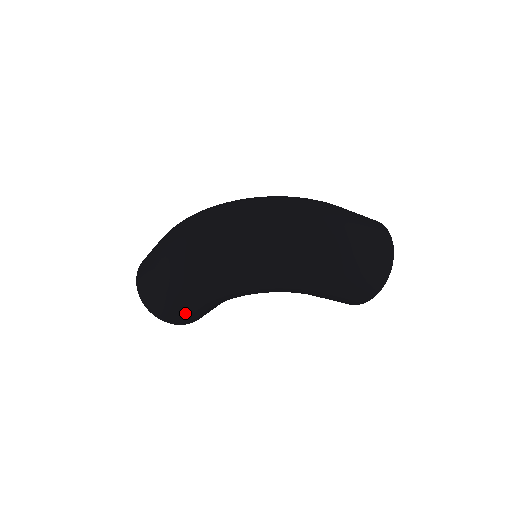
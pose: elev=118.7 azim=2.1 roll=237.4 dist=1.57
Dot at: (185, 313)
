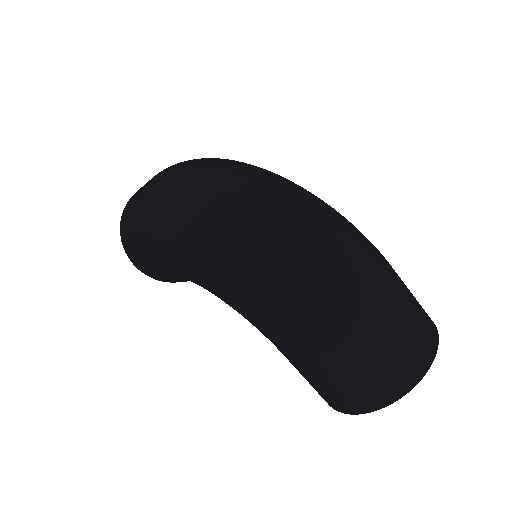
Dot at: (144, 261)
